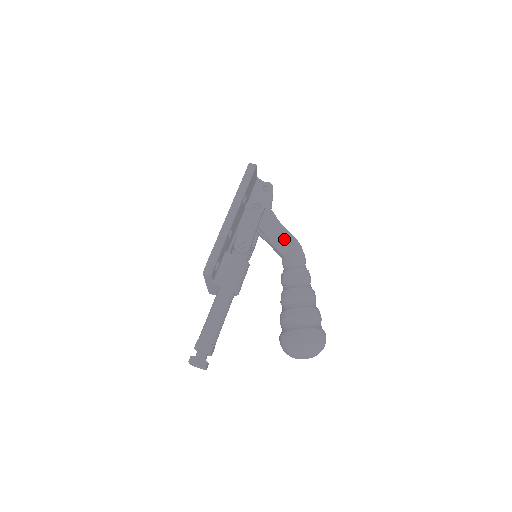
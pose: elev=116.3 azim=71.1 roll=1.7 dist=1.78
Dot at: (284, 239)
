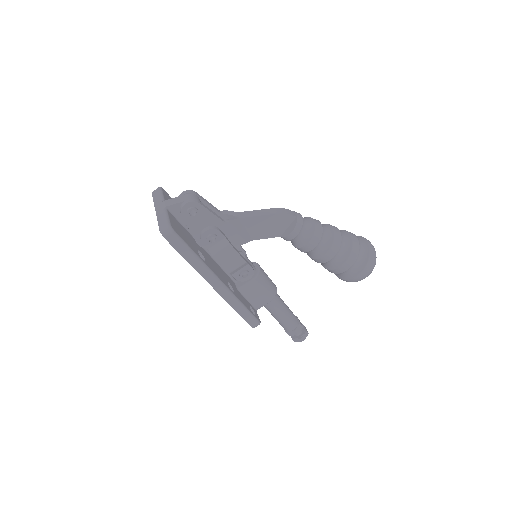
Dot at: (265, 226)
